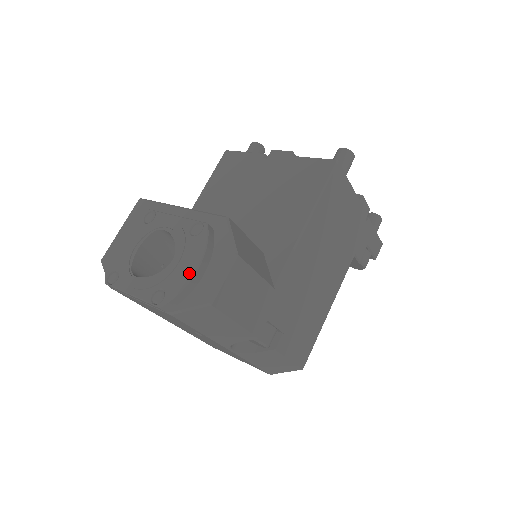
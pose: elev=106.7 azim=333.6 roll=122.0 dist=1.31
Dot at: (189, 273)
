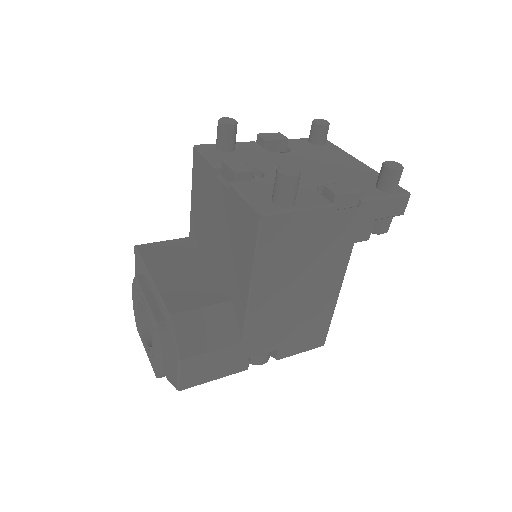
Dot at: (159, 364)
